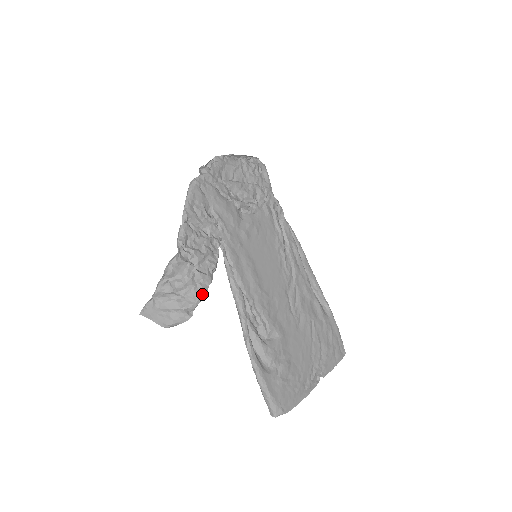
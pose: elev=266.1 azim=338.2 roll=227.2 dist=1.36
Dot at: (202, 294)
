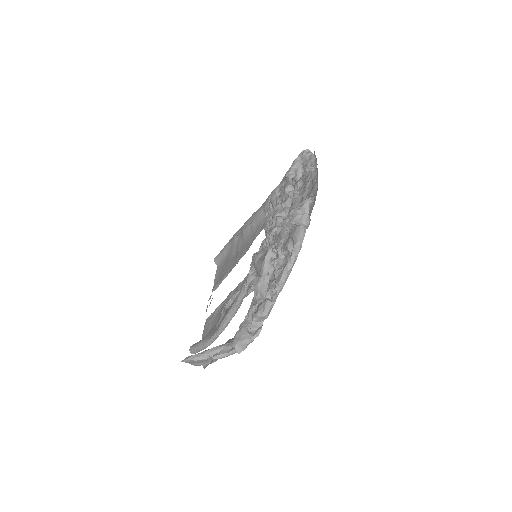
Dot at: occluded
